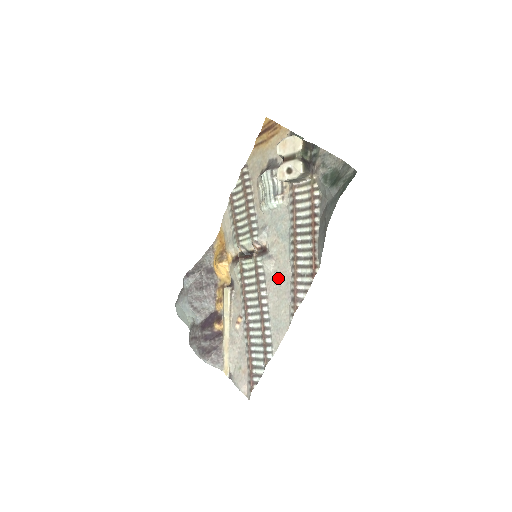
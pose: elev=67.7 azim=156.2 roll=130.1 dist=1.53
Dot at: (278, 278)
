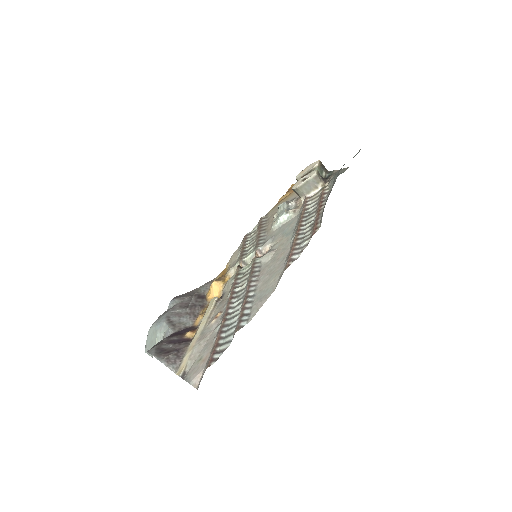
Dot at: (274, 261)
